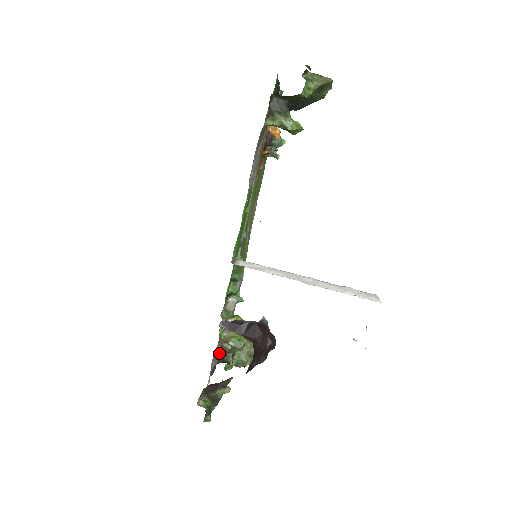
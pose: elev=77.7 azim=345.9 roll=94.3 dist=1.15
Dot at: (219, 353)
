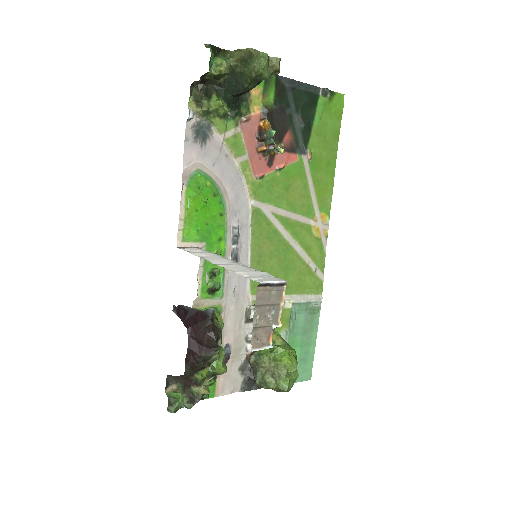
Dot at: (228, 359)
